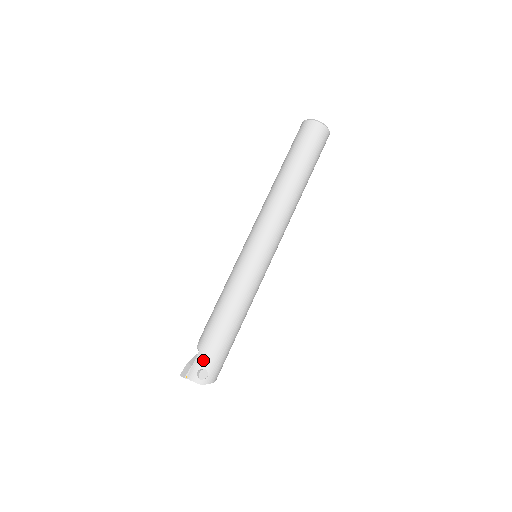
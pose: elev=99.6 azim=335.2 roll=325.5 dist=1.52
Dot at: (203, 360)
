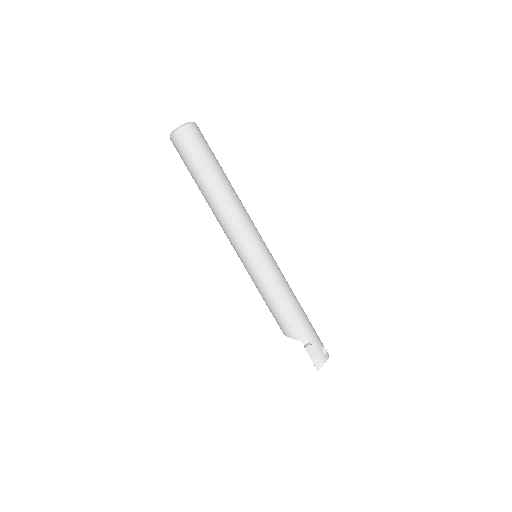
Dot at: (318, 343)
